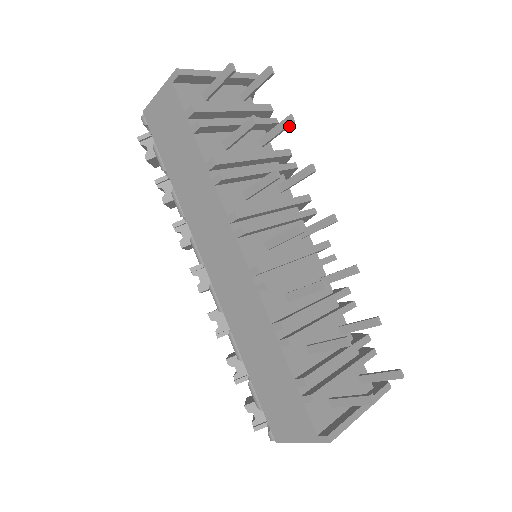
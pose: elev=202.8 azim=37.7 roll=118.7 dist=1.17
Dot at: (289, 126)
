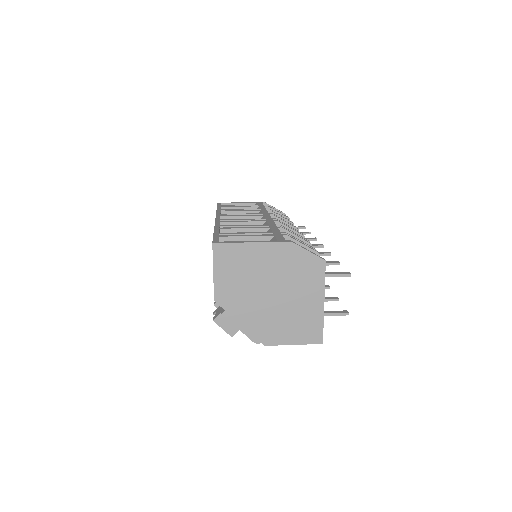
Dot at: (333, 262)
